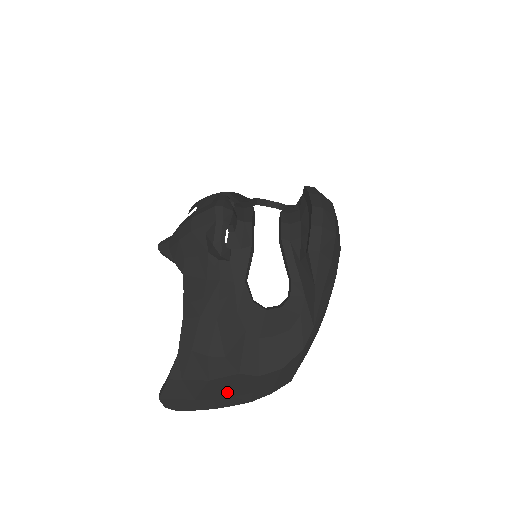
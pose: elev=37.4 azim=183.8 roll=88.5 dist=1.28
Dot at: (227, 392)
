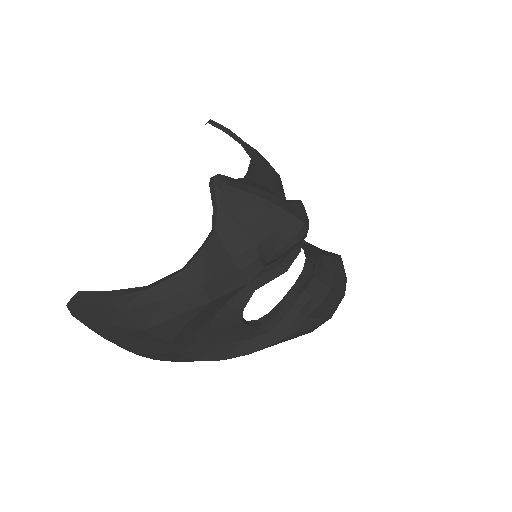
Dot at: (137, 341)
